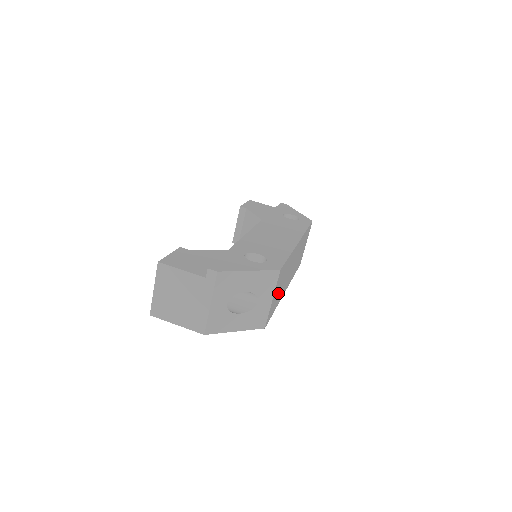
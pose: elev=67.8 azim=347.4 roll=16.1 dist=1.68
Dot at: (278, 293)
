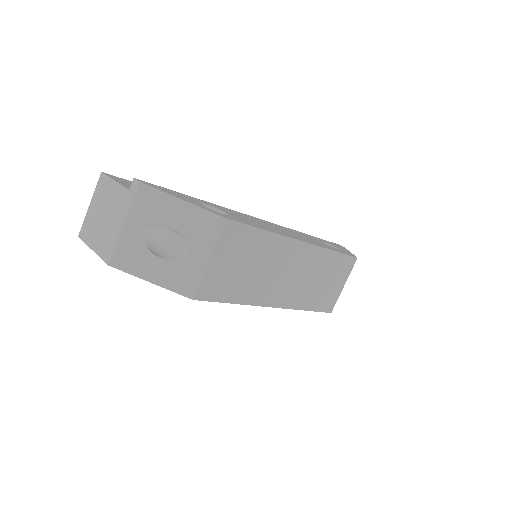
Dot at: (237, 274)
